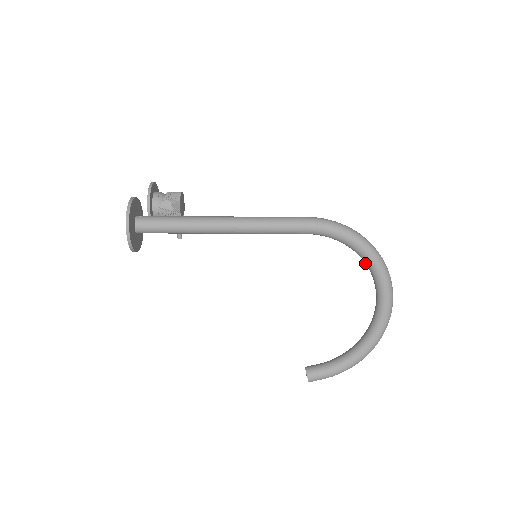
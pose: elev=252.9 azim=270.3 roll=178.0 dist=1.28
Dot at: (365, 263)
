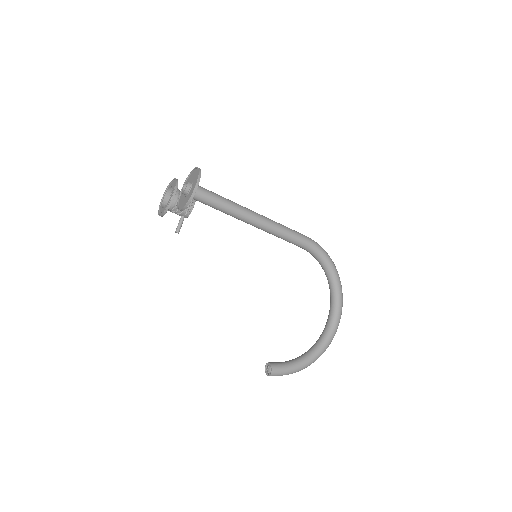
Dot at: (330, 284)
